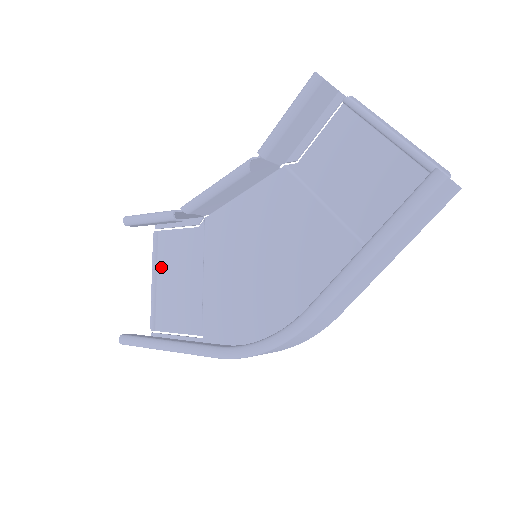
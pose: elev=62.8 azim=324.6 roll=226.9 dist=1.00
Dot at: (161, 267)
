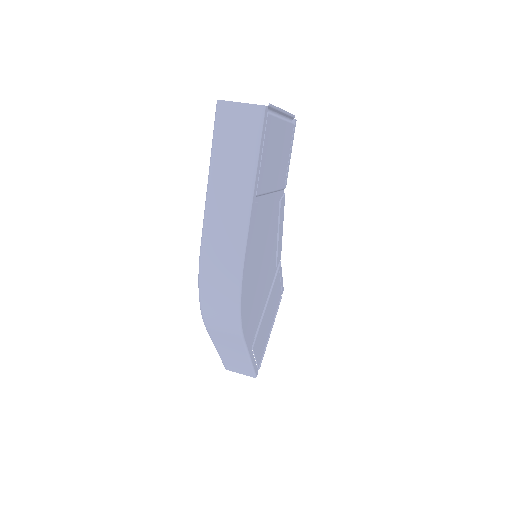
Dot at: (272, 317)
